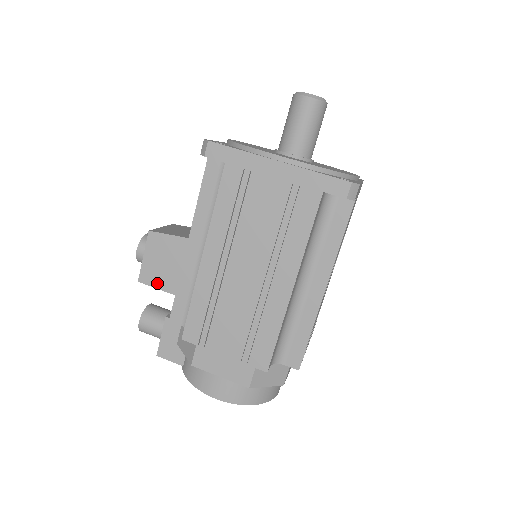
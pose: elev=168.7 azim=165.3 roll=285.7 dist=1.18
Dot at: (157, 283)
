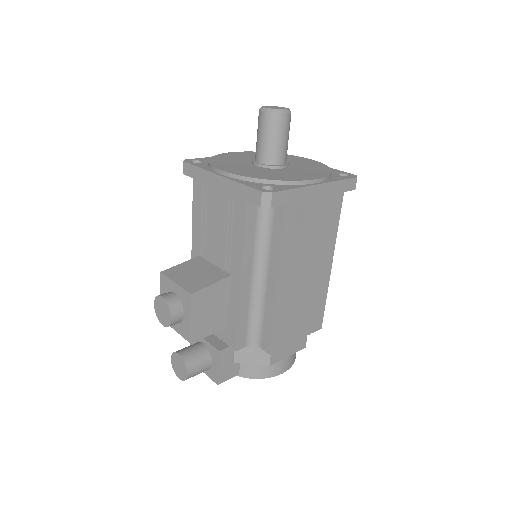
Dot at: (207, 331)
